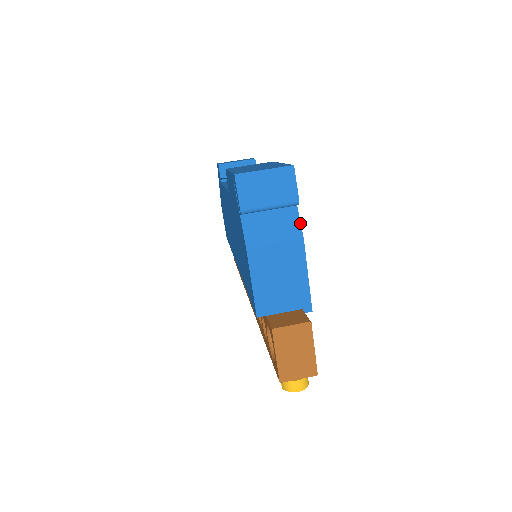
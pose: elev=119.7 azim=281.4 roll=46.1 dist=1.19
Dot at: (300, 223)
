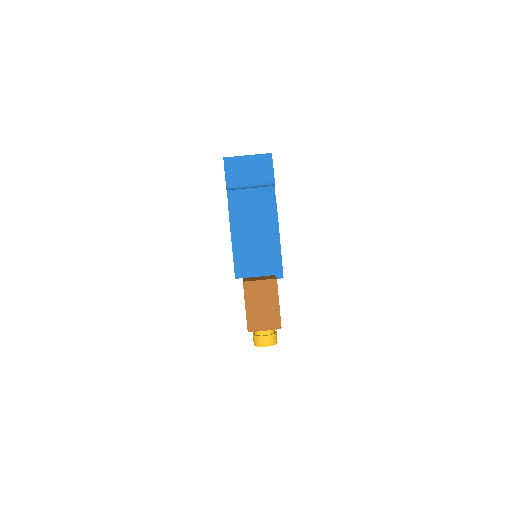
Dot at: occluded
